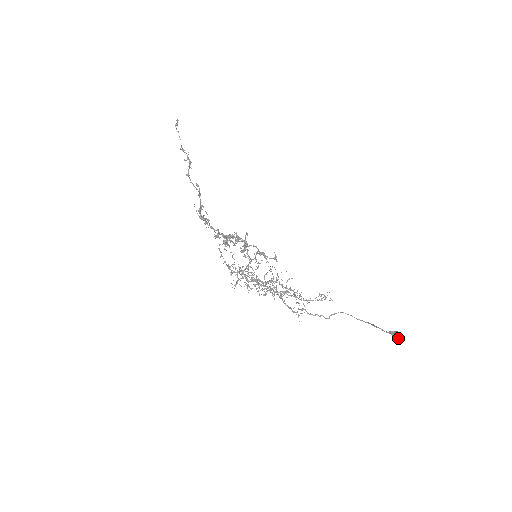
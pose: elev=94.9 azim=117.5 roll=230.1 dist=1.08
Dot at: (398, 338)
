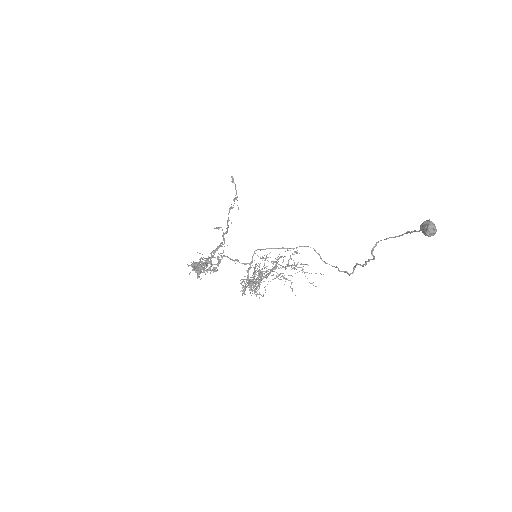
Dot at: (424, 231)
